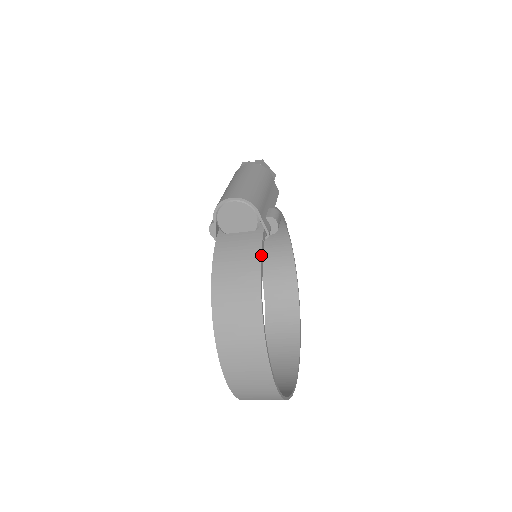
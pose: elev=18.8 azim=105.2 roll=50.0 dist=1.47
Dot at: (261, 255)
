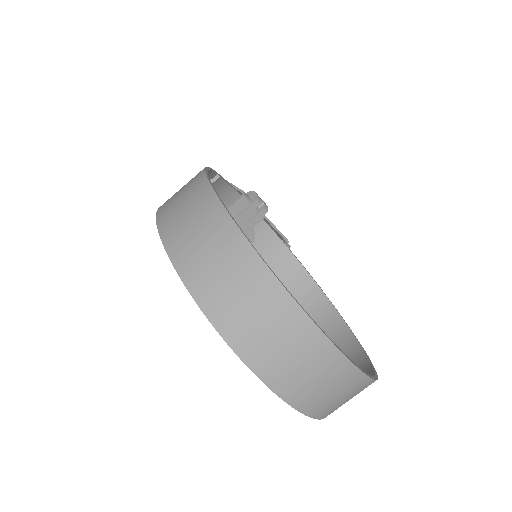
Dot at: (224, 179)
